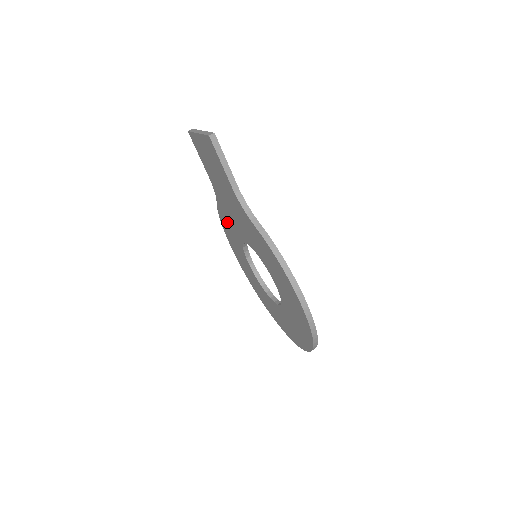
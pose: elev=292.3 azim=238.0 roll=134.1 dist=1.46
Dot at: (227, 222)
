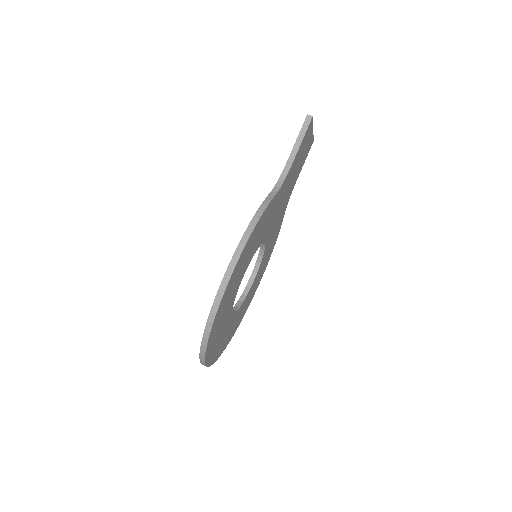
Dot at: occluded
